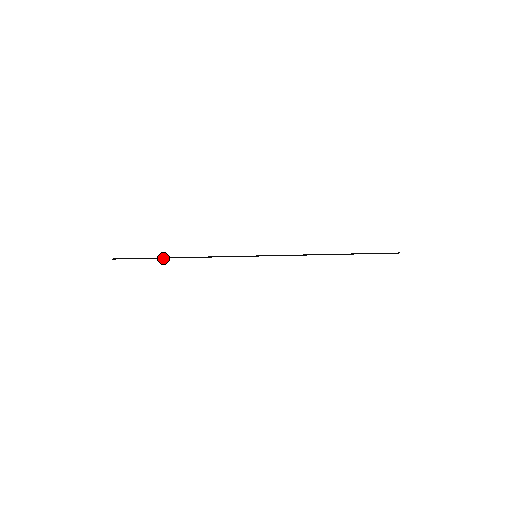
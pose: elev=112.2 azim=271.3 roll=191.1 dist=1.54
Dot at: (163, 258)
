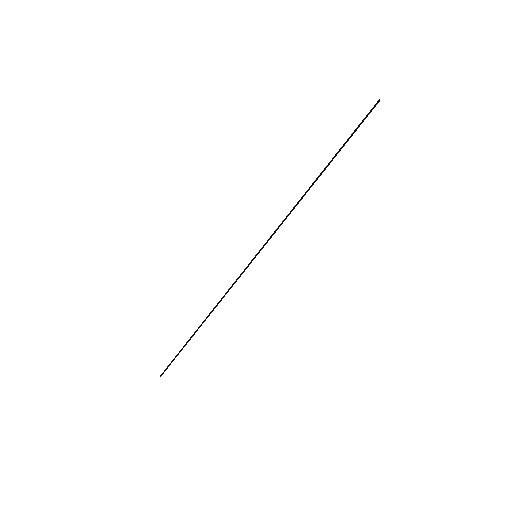
Dot at: (191, 337)
